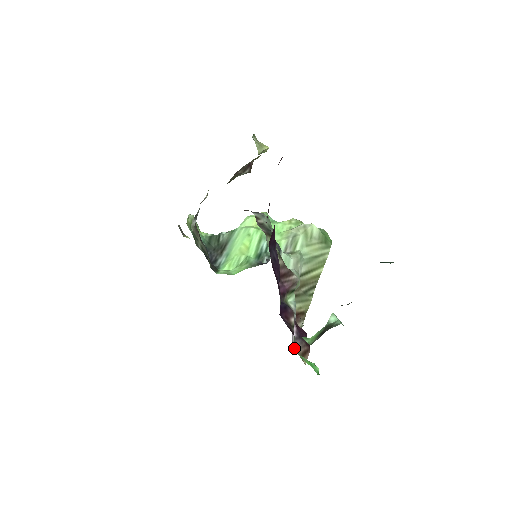
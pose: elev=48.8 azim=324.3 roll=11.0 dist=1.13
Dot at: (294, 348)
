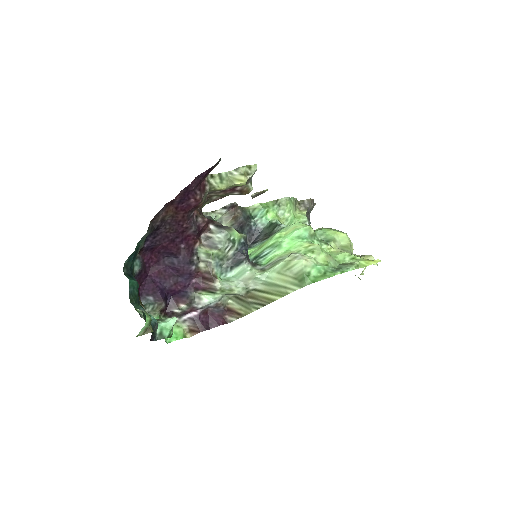
Dot at: (178, 321)
